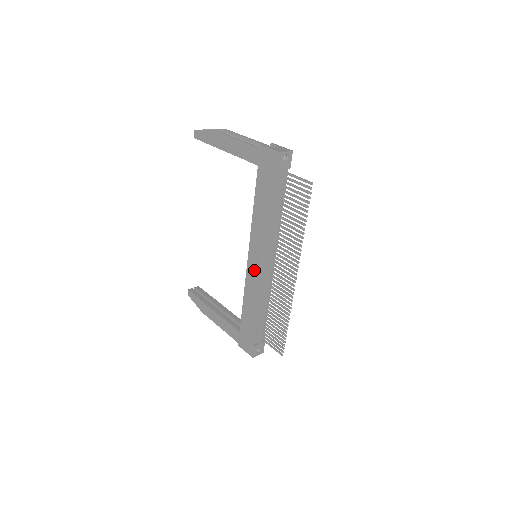
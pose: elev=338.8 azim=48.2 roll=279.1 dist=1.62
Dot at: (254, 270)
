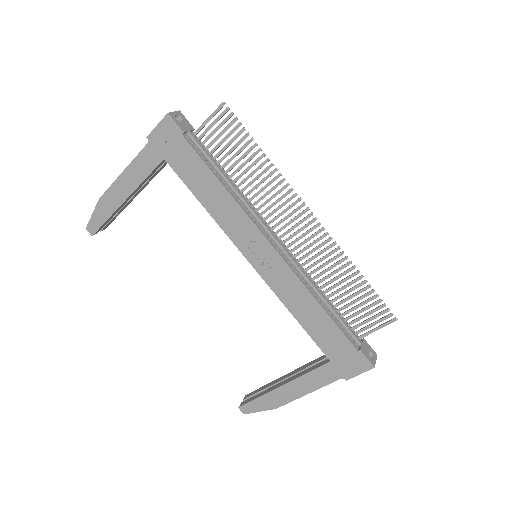
Dot at: (268, 265)
